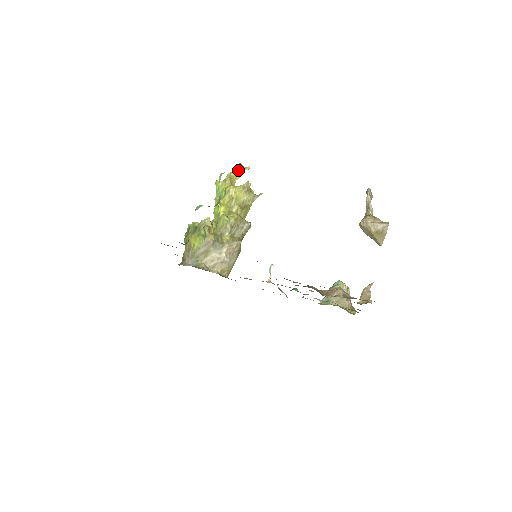
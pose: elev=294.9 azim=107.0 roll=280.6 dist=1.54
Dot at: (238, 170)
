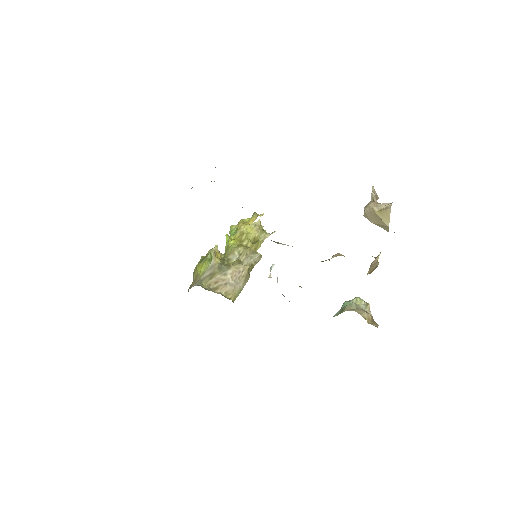
Dot at: (252, 216)
